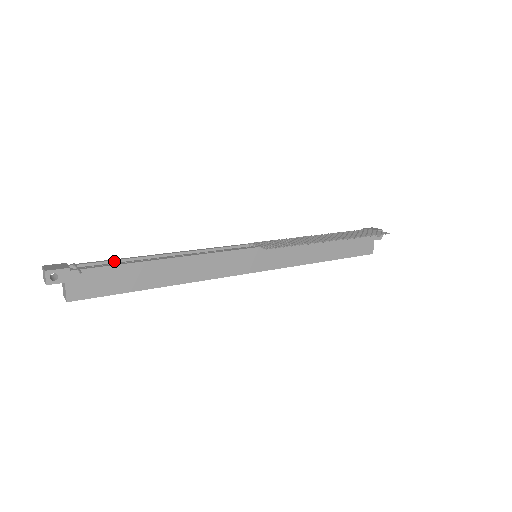
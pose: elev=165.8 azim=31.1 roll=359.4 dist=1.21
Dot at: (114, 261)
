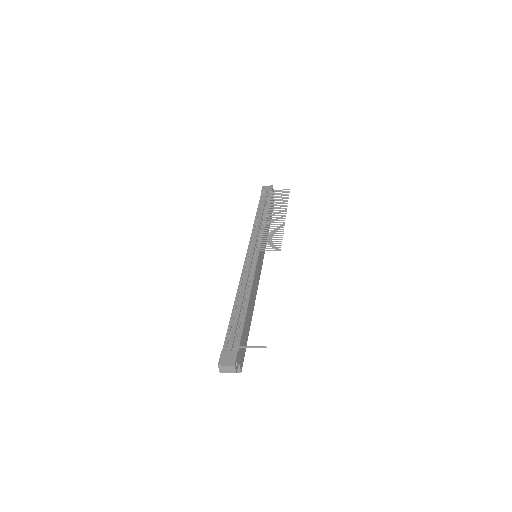
Dot at: (237, 326)
